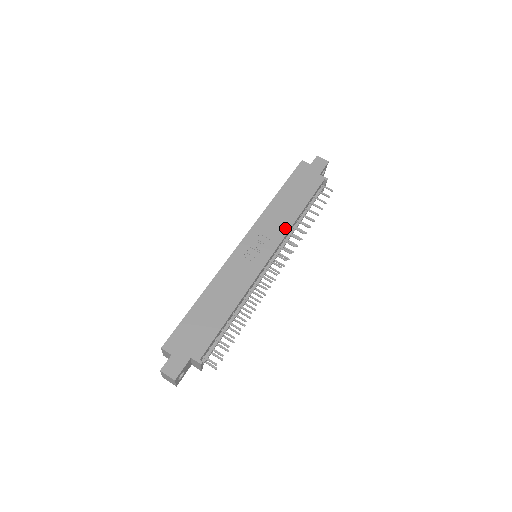
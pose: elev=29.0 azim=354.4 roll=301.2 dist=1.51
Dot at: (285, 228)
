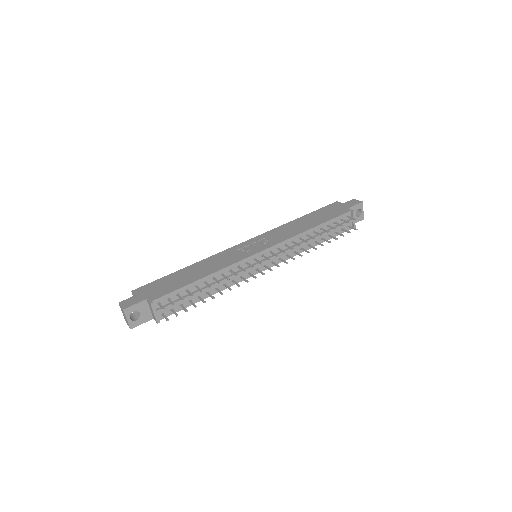
Dot at: (290, 236)
